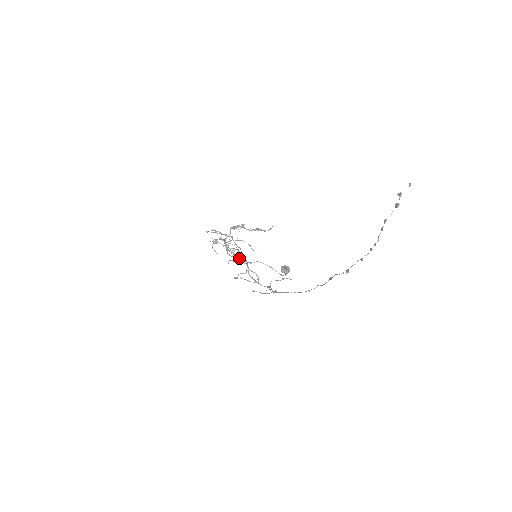
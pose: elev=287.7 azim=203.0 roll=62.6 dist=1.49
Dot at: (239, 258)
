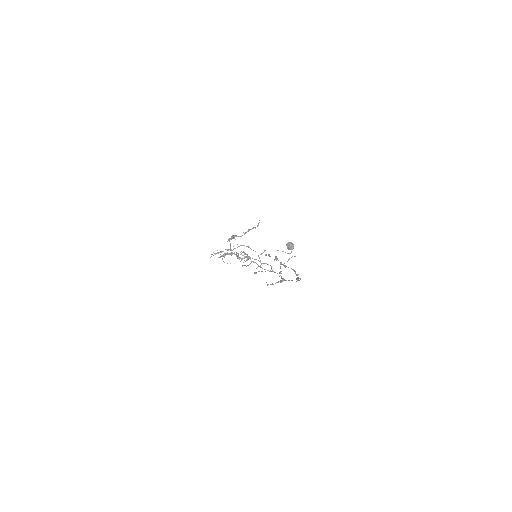
Dot at: occluded
